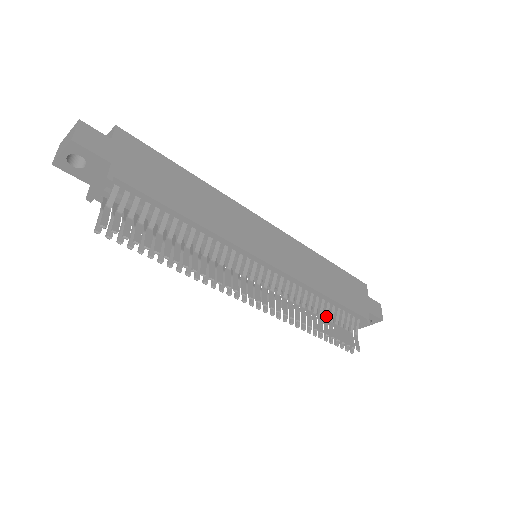
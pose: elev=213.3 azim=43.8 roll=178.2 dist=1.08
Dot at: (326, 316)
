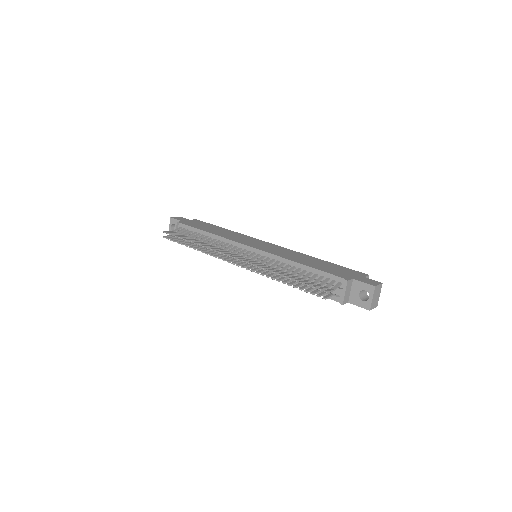
Dot at: (299, 275)
